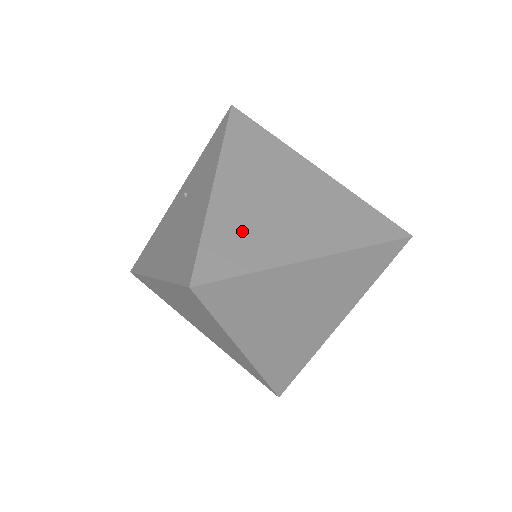
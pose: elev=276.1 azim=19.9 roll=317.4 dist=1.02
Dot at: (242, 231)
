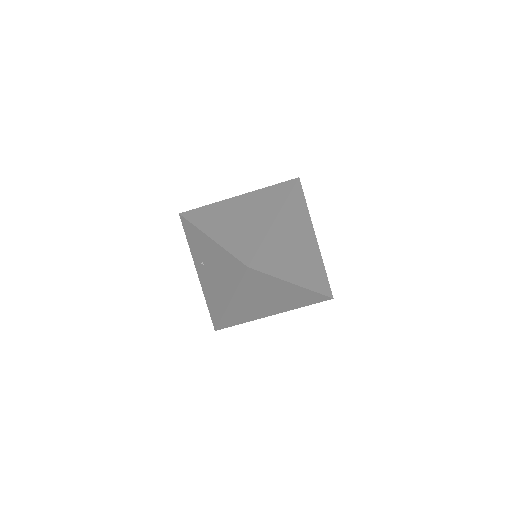
Dot at: (241, 238)
